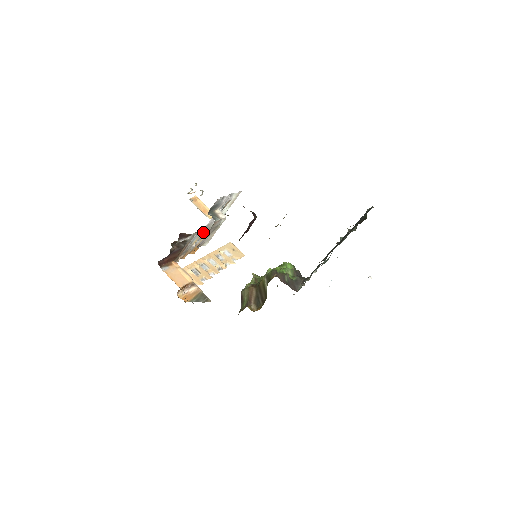
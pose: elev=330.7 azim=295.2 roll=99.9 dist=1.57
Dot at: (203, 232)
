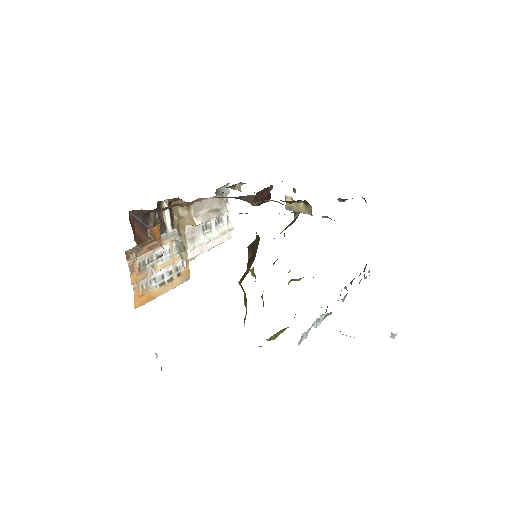
Dot at: (190, 230)
